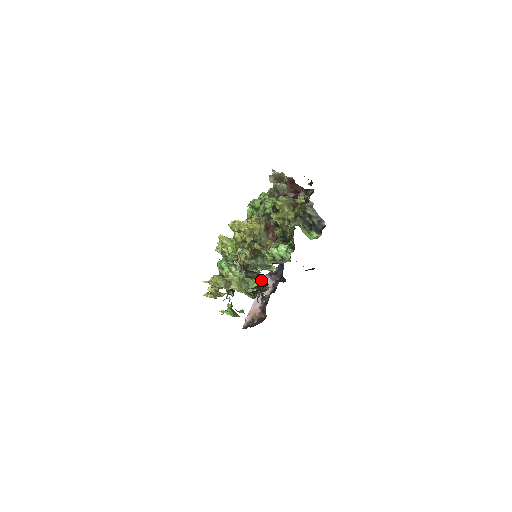
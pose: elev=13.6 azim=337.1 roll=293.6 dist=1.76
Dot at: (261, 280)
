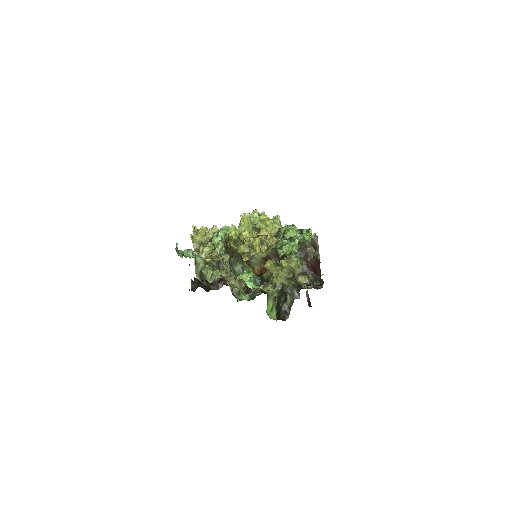
Dot at: occluded
